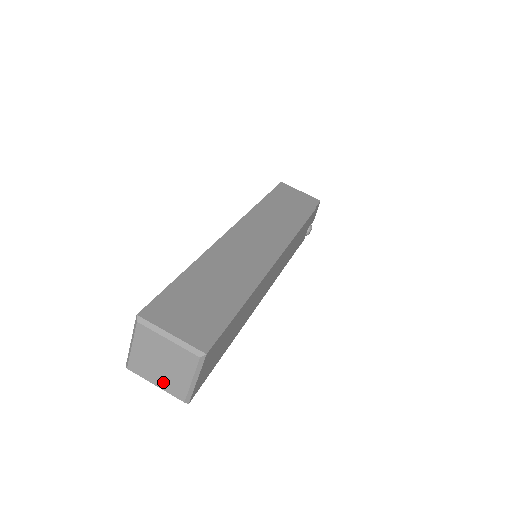
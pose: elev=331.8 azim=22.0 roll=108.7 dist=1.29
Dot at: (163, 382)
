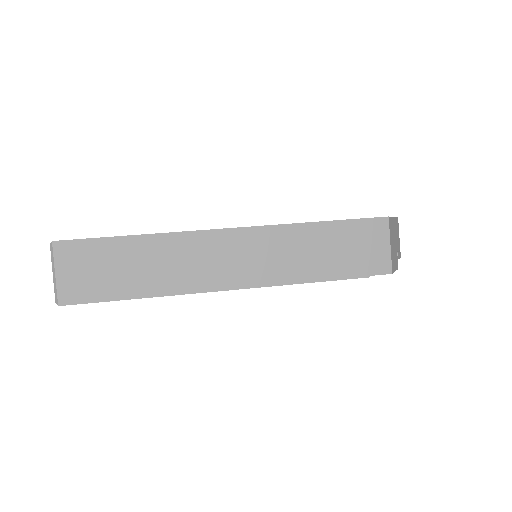
Dot at: occluded
